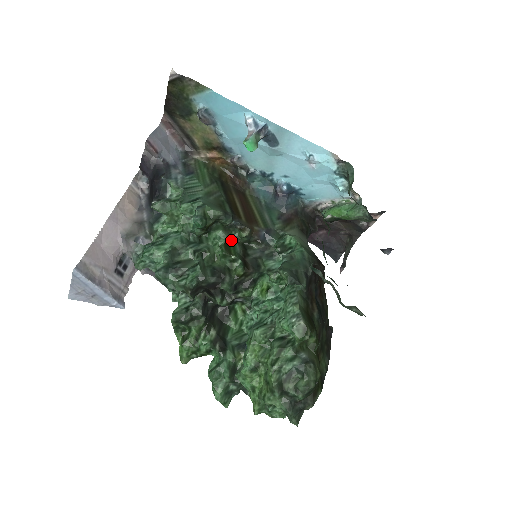
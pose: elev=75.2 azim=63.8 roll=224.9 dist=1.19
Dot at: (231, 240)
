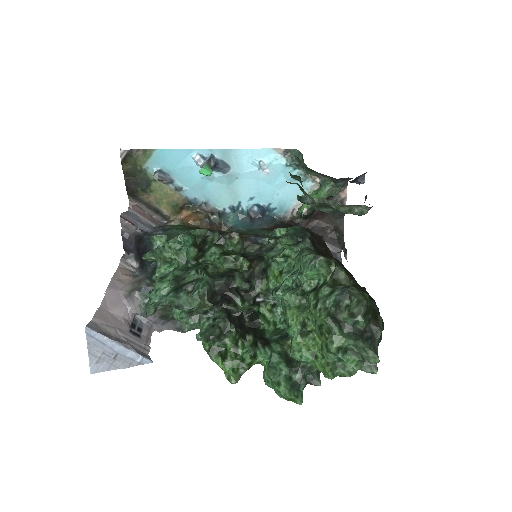
Dot at: occluded
